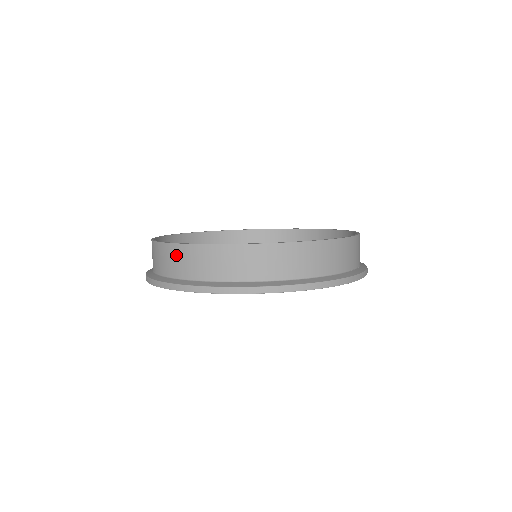
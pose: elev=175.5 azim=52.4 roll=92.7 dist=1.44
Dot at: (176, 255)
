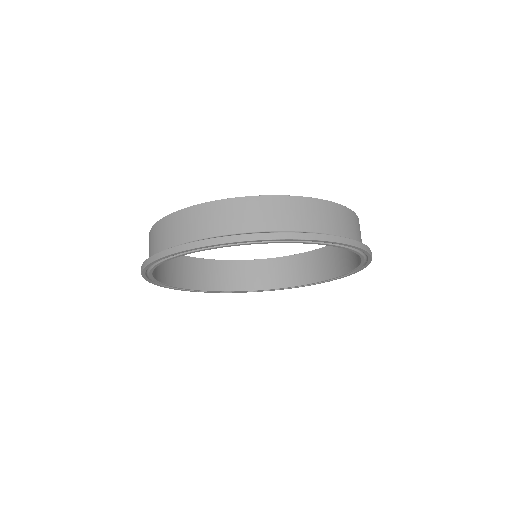
Dot at: (201, 215)
